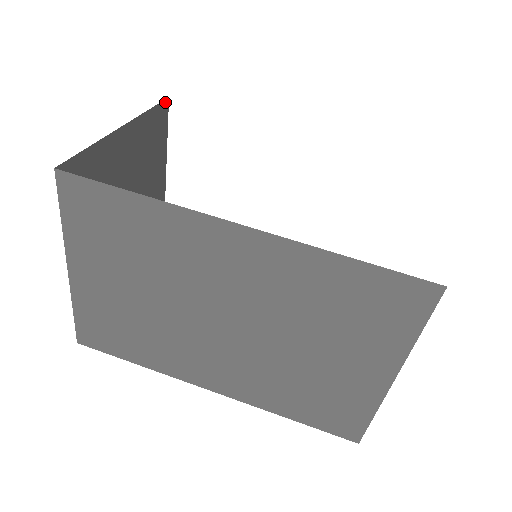
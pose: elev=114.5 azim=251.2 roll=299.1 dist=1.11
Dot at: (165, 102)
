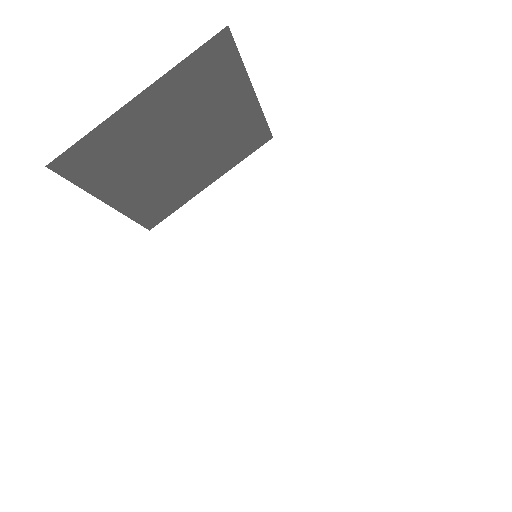
Dot at: (221, 34)
